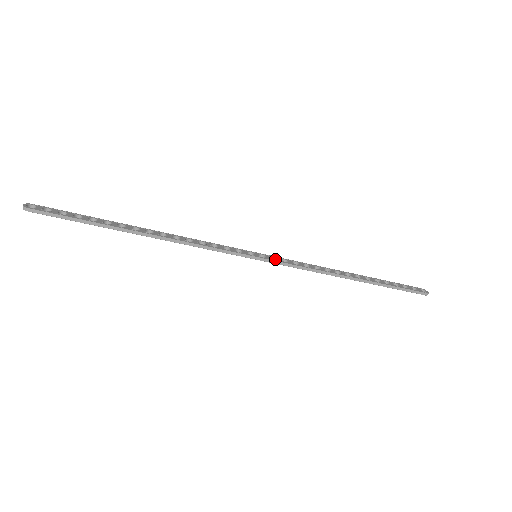
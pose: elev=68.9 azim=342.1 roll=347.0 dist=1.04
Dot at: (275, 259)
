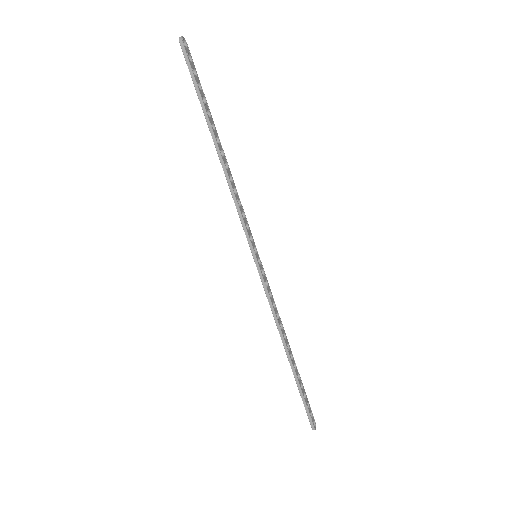
Dot at: (263, 274)
